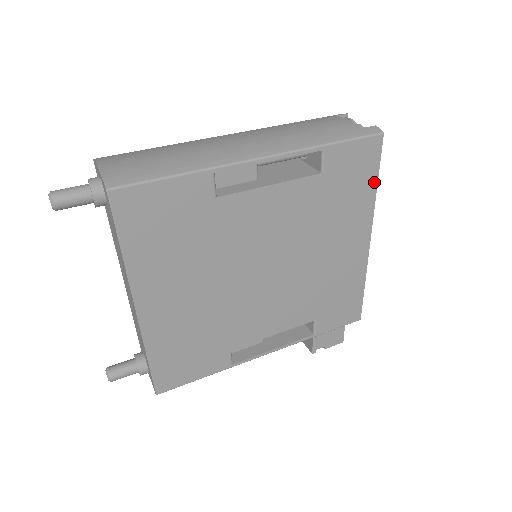
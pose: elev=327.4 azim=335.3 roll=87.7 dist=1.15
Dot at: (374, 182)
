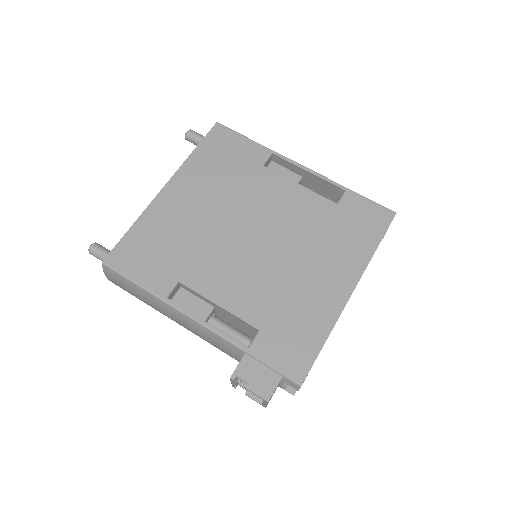
Dot at: (376, 243)
